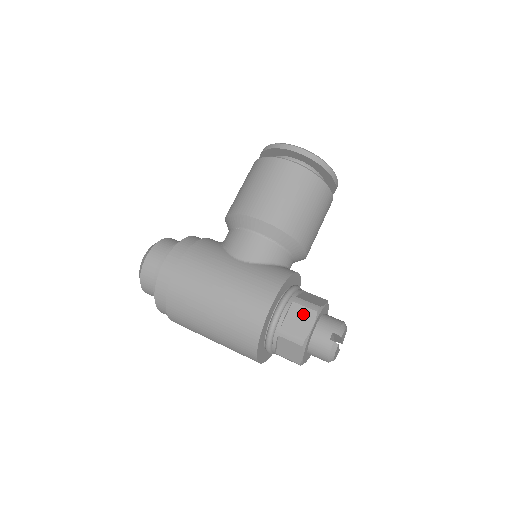
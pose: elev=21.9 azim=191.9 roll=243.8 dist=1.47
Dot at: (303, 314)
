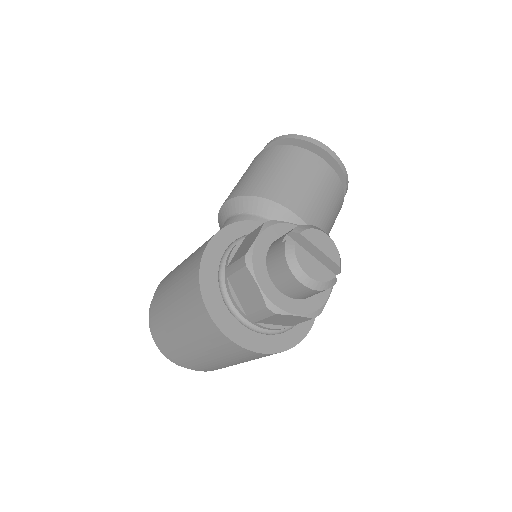
Dot at: (251, 237)
